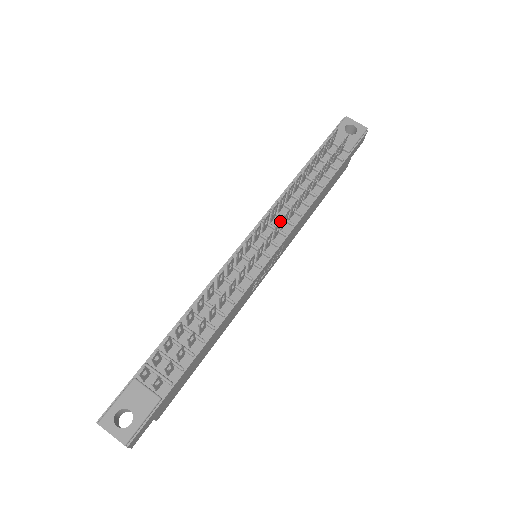
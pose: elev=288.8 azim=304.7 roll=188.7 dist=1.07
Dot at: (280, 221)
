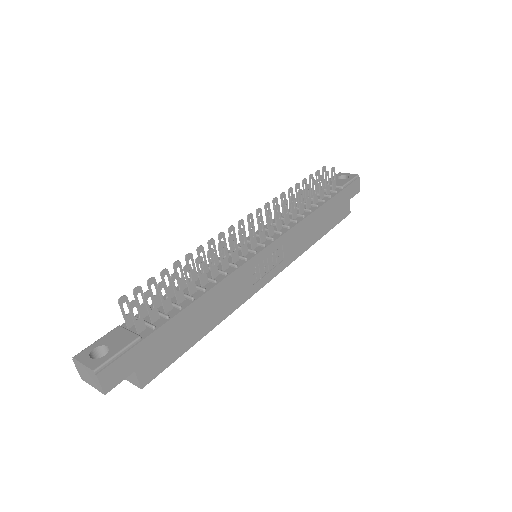
Dot at: (269, 210)
